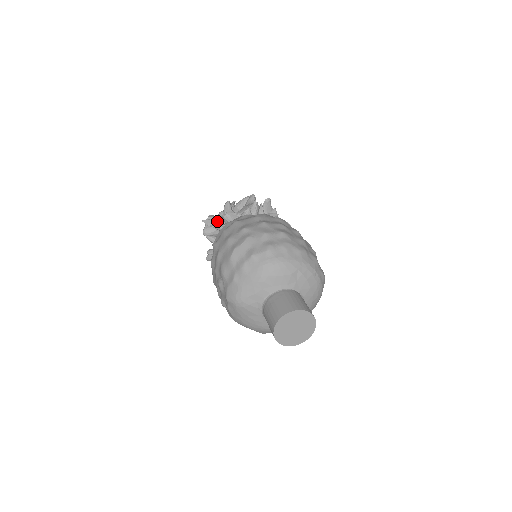
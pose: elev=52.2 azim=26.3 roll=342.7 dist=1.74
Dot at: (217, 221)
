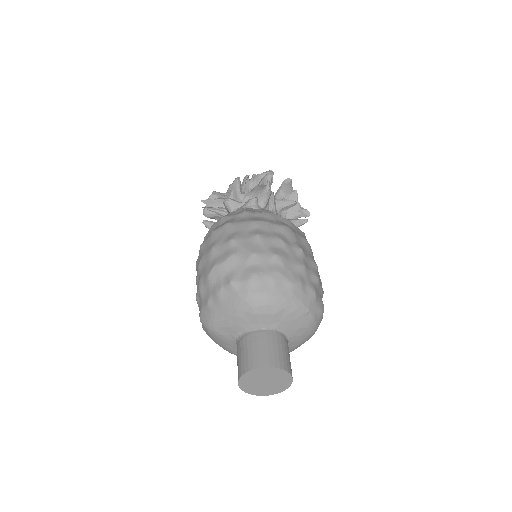
Dot at: (220, 202)
